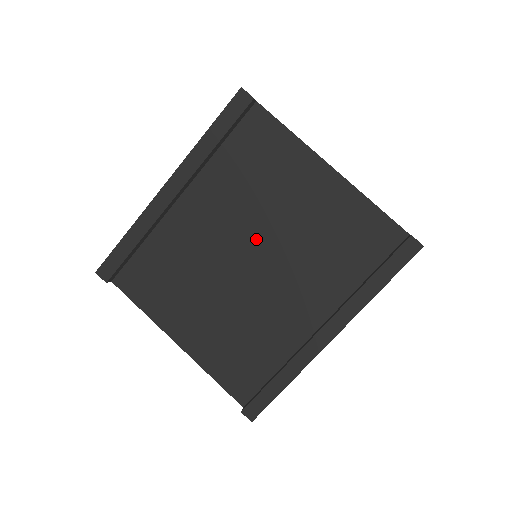
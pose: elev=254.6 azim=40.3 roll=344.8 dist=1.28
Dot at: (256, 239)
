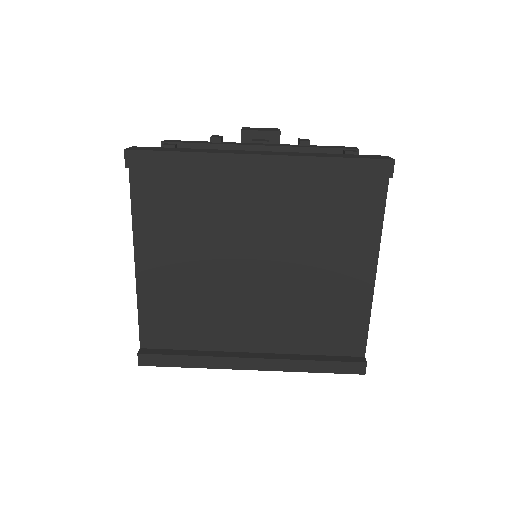
Dot at: (276, 261)
